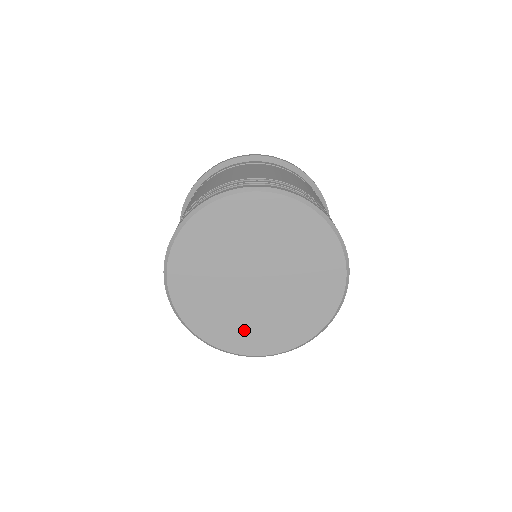
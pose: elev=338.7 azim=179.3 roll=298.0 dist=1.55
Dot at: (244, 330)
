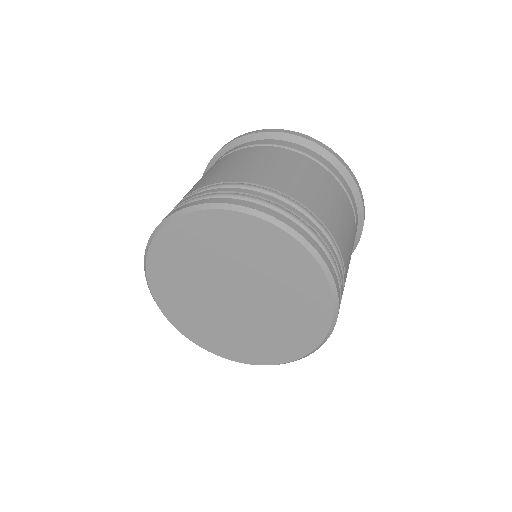
Dot at: (210, 330)
